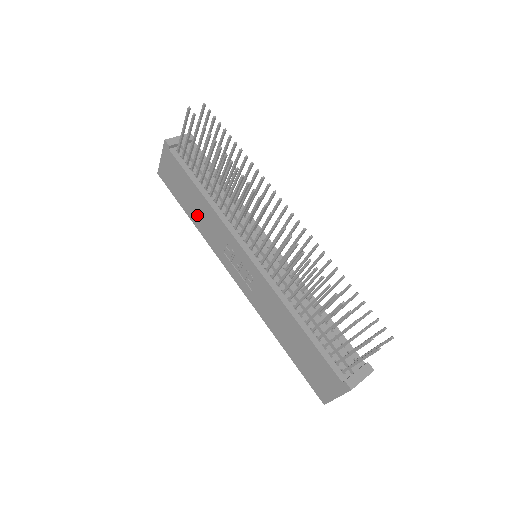
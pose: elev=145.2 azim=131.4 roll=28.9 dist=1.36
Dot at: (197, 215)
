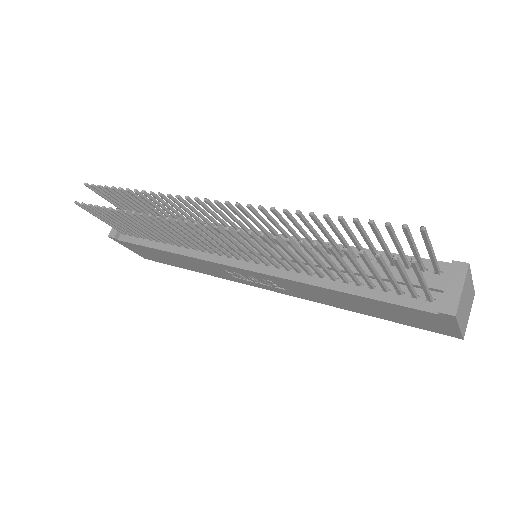
Dot at: (190, 266)
